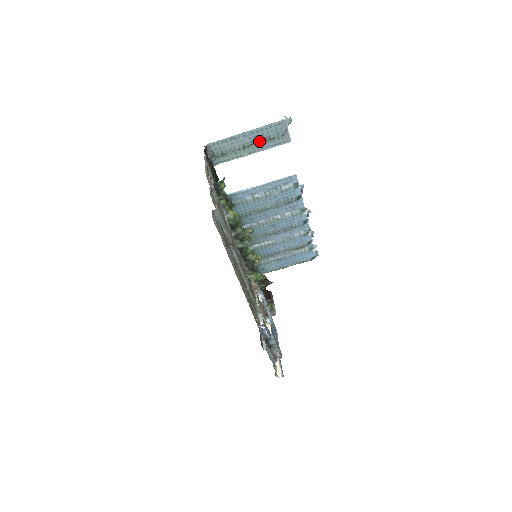
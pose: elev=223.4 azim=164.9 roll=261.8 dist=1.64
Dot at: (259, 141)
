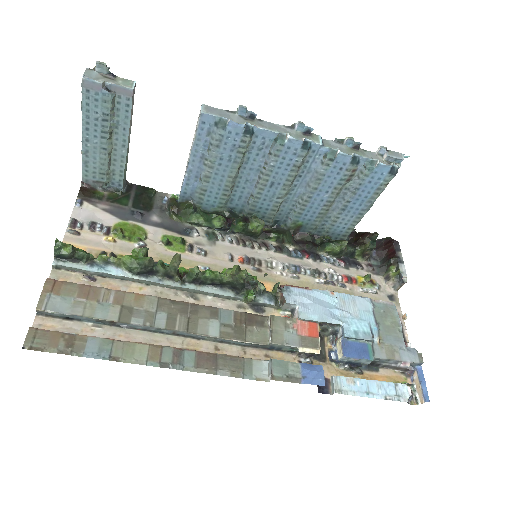
Dot at: (106, 129)
